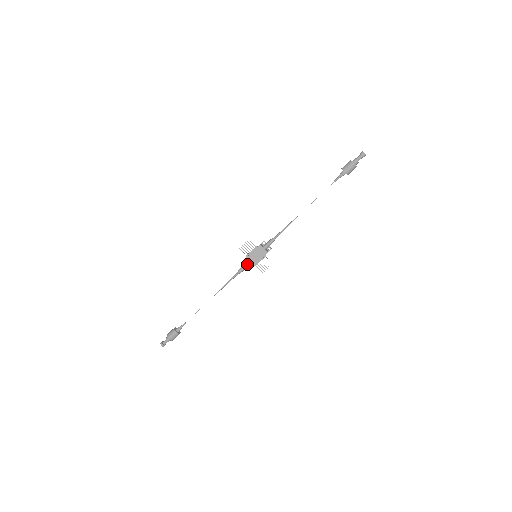
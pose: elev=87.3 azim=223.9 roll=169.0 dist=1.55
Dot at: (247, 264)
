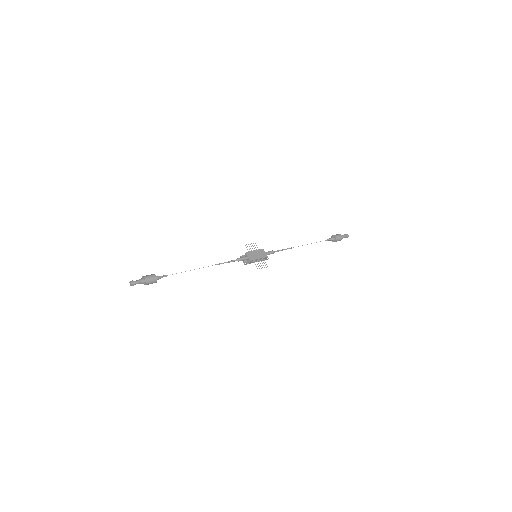
Dot at: (248, 256)
